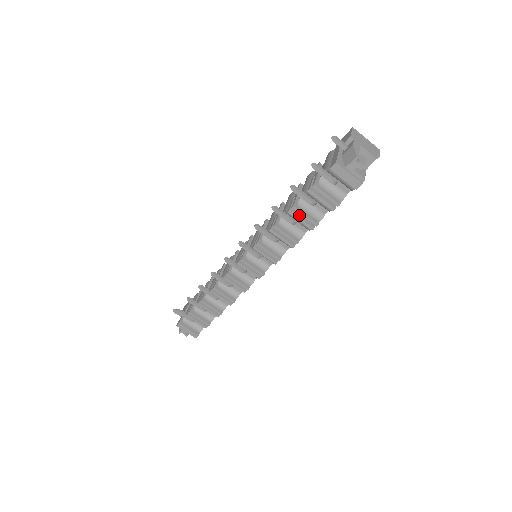
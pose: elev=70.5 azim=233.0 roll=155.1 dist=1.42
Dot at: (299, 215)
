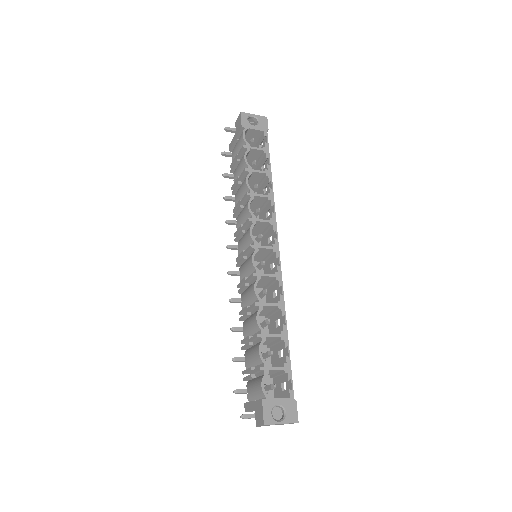
Dot at: occluded
